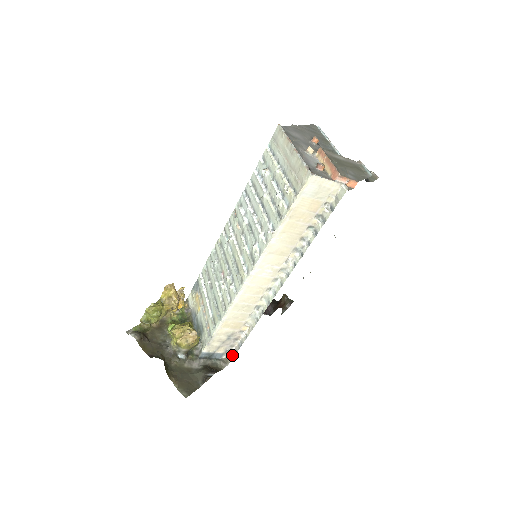
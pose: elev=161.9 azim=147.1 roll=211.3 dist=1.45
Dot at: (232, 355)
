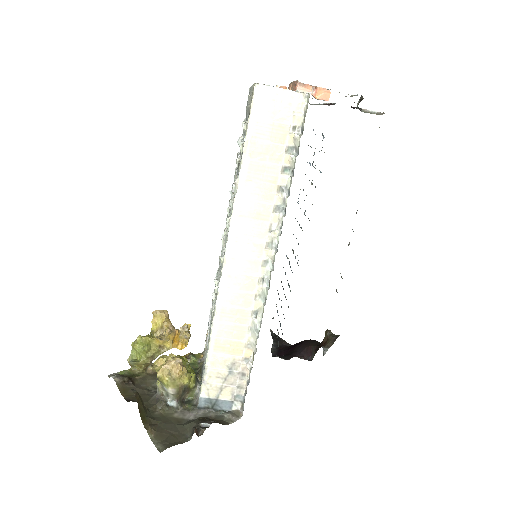
Dot at: (243, 403)
